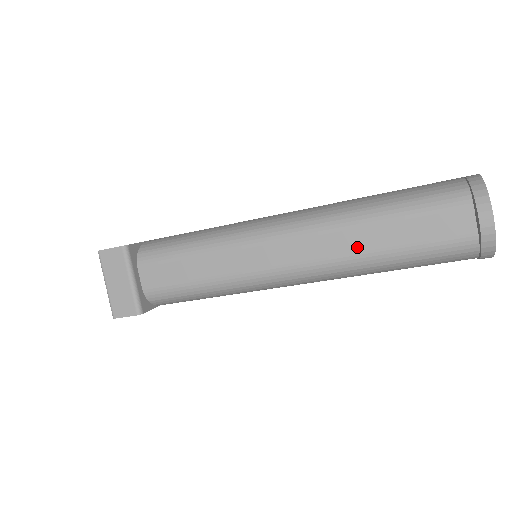
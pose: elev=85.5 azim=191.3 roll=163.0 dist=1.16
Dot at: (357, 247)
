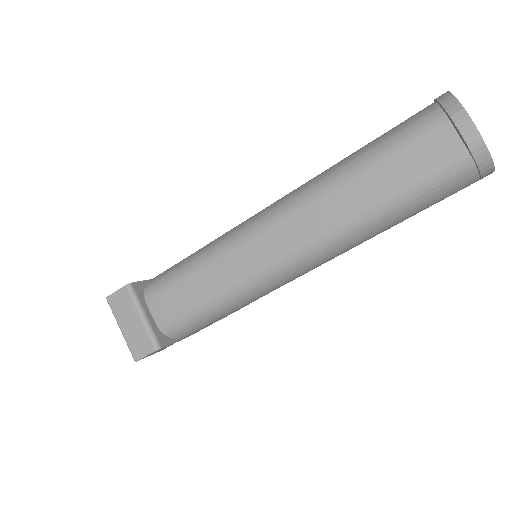
Dot at: (347, 207)
